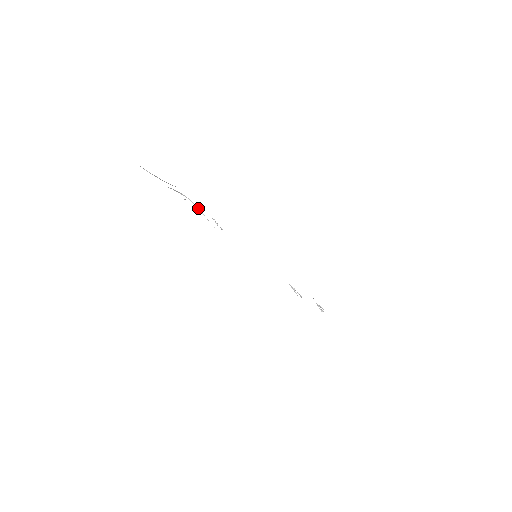
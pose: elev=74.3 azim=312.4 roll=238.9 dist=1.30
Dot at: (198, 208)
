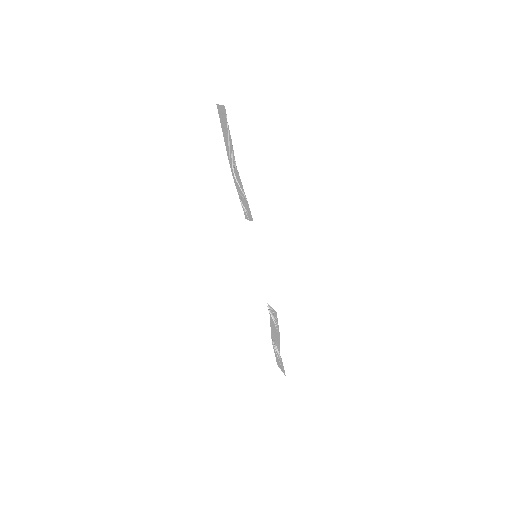
Dot at: (238, 183)
